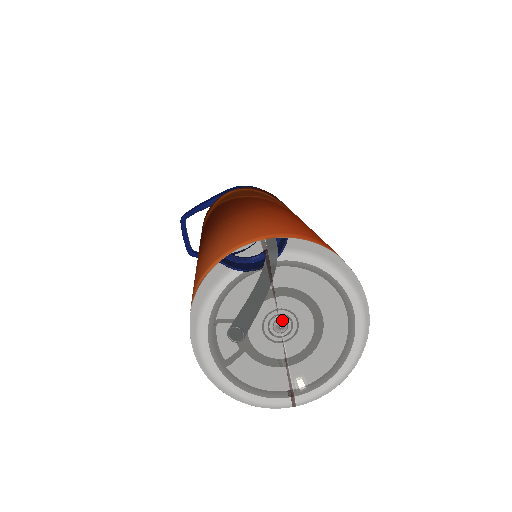
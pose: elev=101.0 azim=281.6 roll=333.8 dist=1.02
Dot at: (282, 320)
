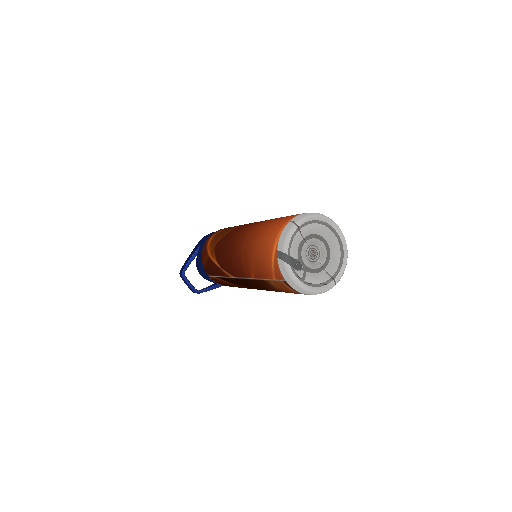
Dot at: (312, 251)
